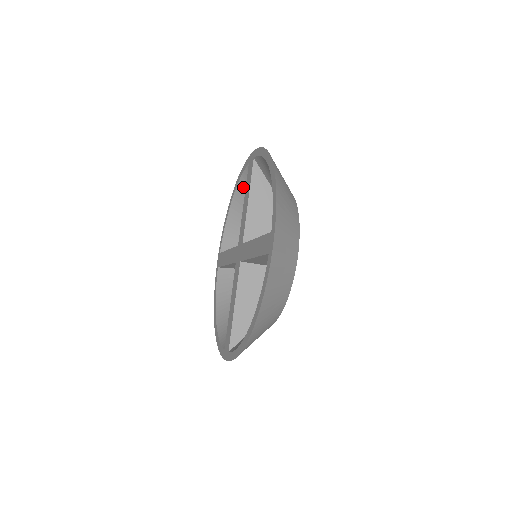
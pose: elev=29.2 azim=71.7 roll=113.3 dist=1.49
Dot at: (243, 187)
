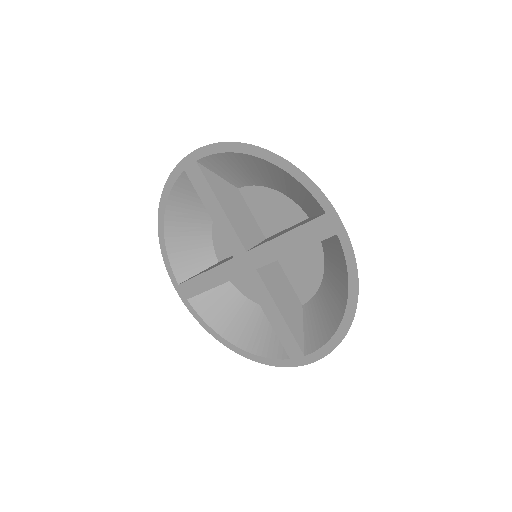
Dot at: (290, 179)
